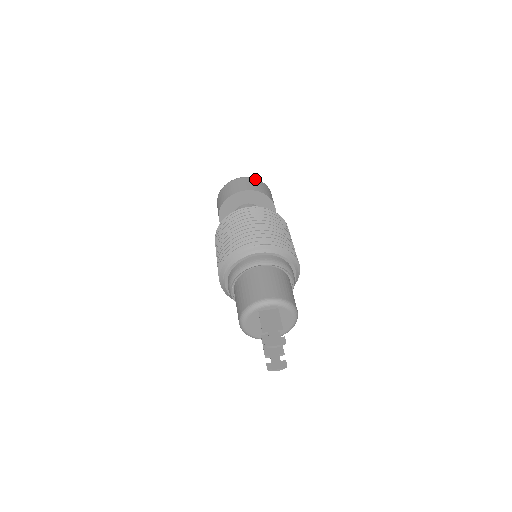
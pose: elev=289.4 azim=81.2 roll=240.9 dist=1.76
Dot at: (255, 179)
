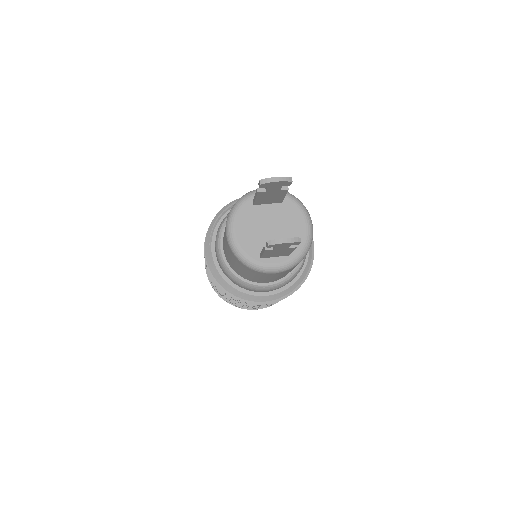
Dot at: occluded
